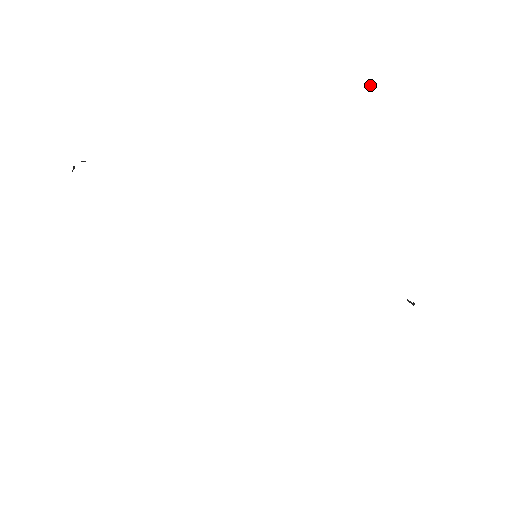
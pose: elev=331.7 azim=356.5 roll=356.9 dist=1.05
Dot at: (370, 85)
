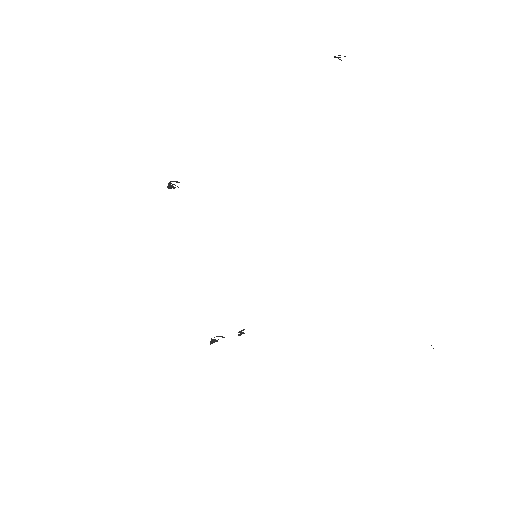
Dot at: occluded
